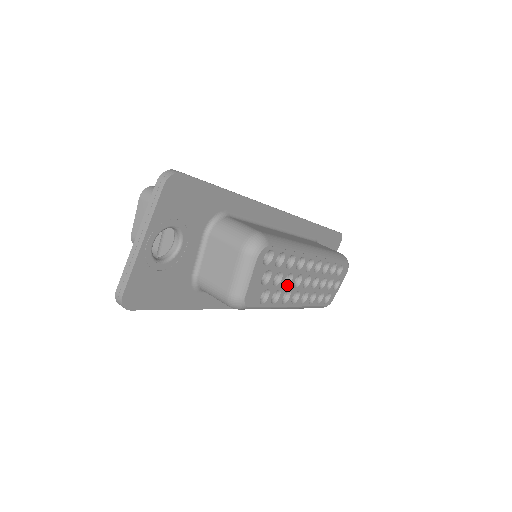
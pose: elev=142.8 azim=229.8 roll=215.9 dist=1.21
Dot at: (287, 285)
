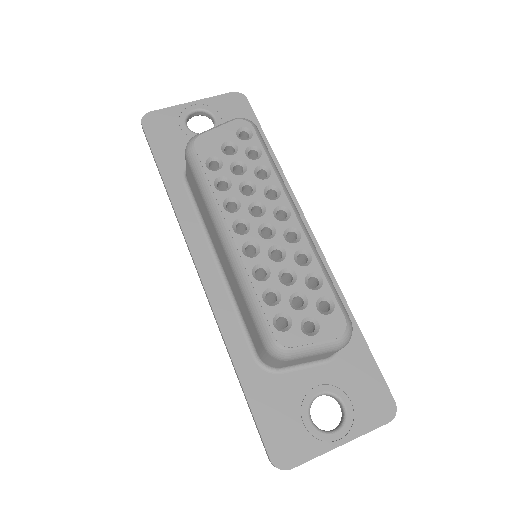
Dot at: (243, 194)
